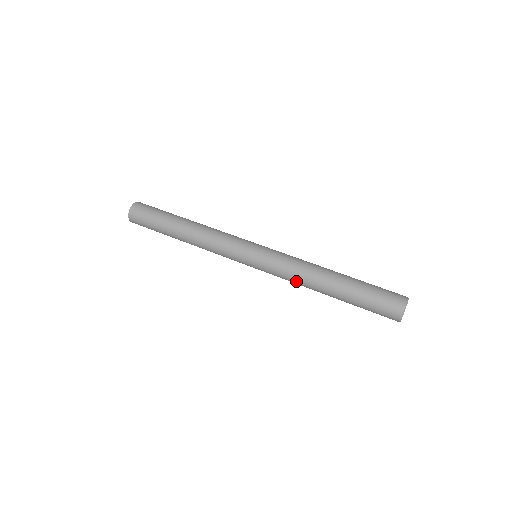
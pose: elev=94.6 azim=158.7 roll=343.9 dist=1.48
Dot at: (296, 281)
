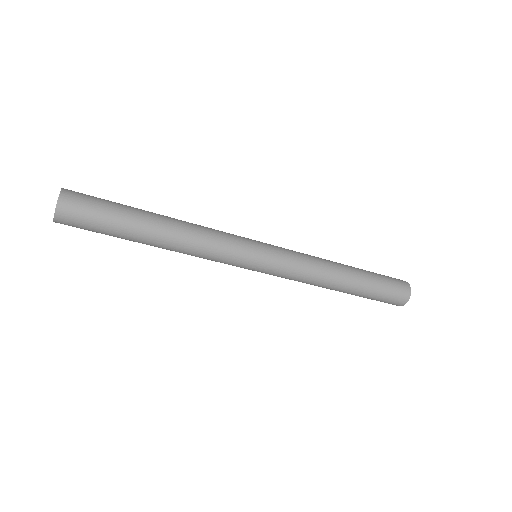
Dot at: (313, 276)
